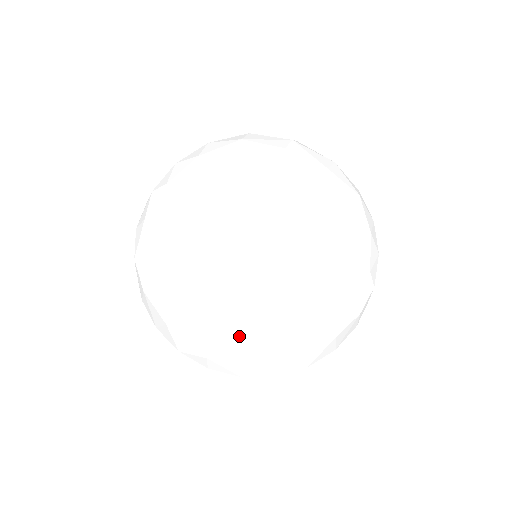
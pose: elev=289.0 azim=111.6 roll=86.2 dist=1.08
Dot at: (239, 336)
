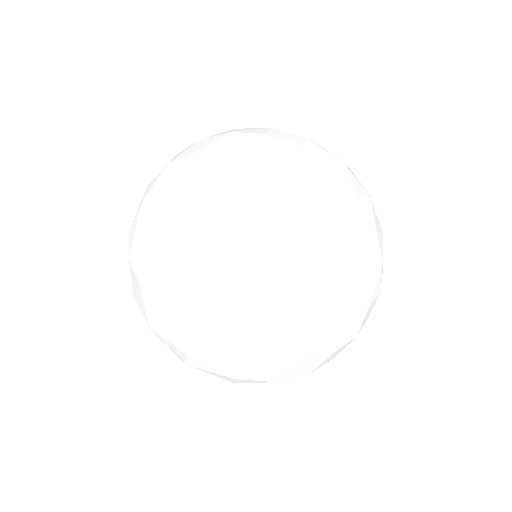
Dot at: (255, 268)
